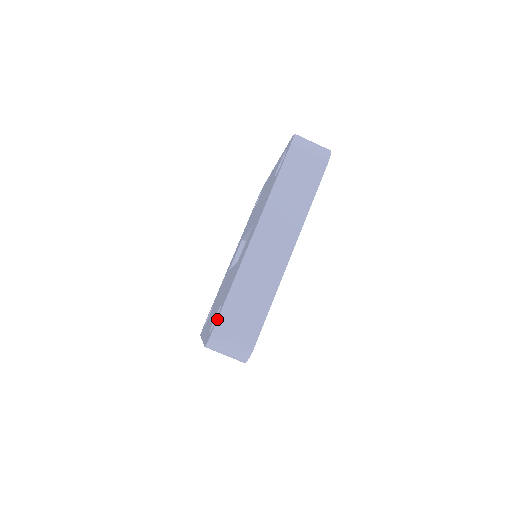
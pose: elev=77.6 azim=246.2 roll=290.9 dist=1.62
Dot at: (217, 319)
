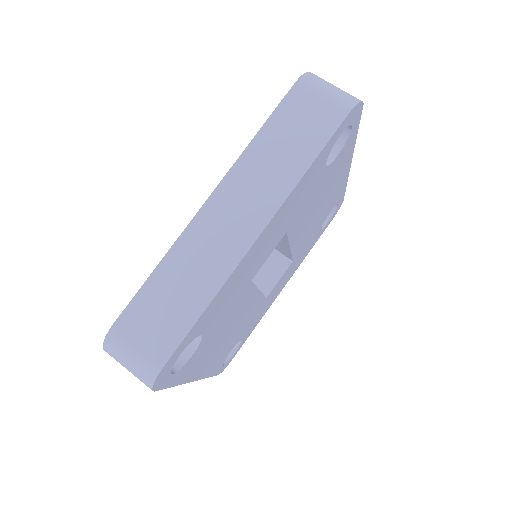
Dot at: (121, 313)
